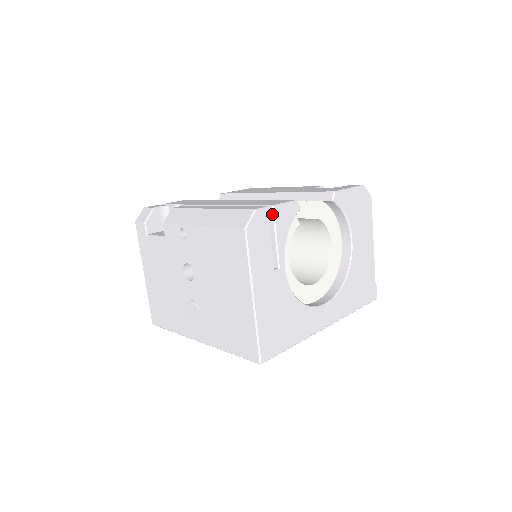
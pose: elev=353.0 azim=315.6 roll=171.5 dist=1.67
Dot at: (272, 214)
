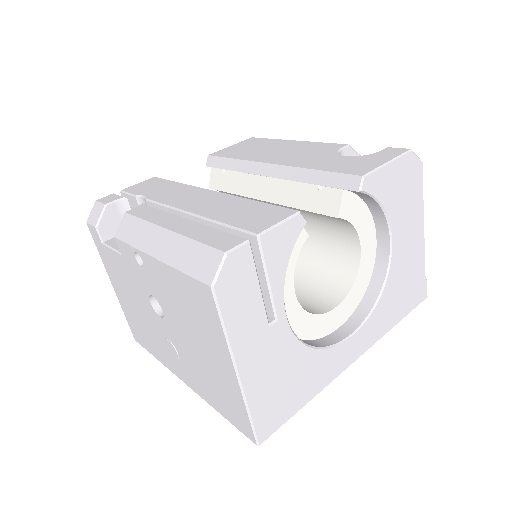
Dot at: (258, 247)
